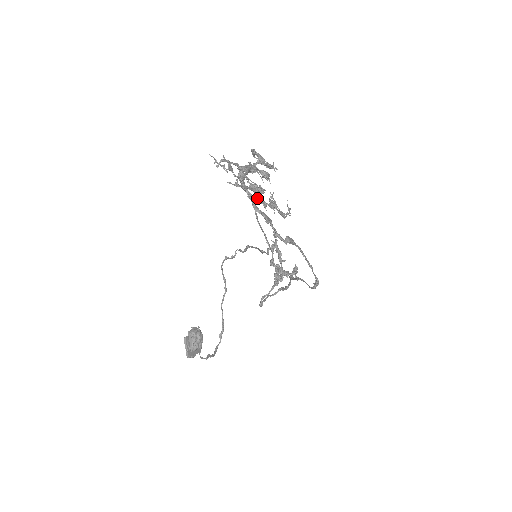
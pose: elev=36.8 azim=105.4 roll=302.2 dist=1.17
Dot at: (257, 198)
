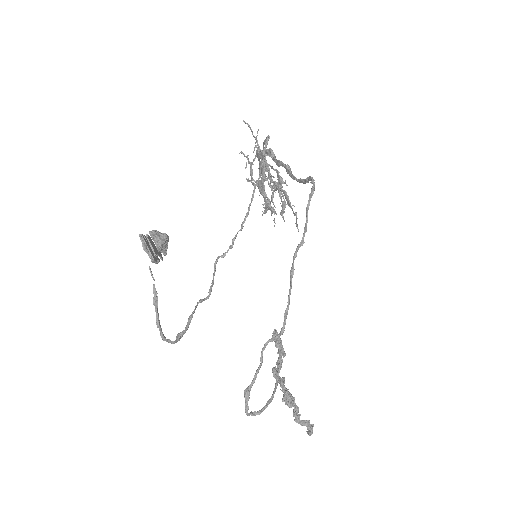
Dot at: (267, 164)
